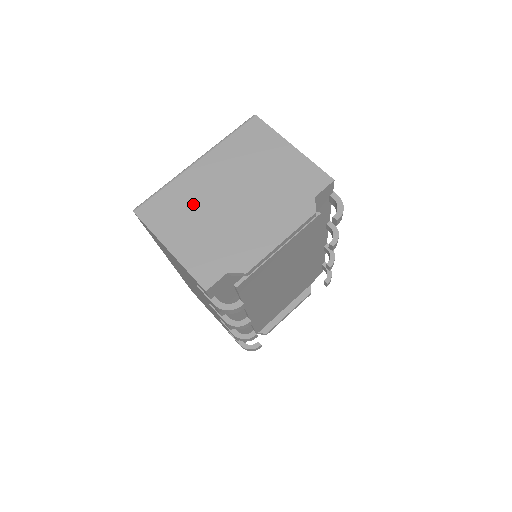
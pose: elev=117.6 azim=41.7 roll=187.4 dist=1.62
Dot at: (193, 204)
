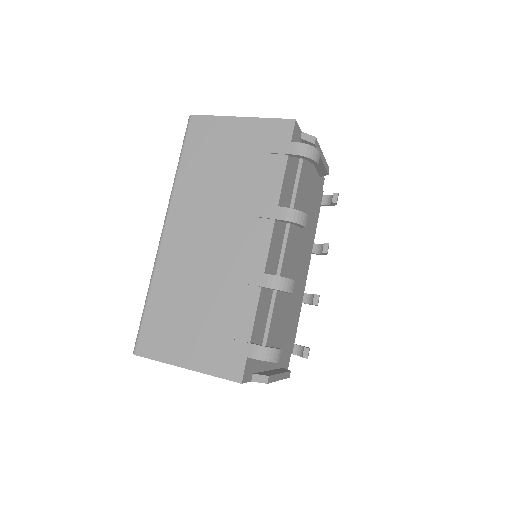
Dot at: occluded
